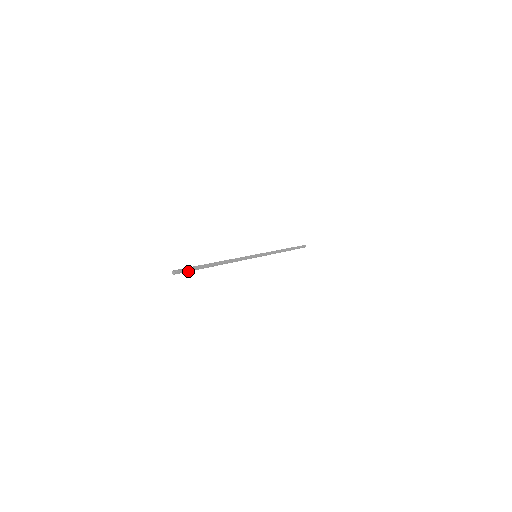
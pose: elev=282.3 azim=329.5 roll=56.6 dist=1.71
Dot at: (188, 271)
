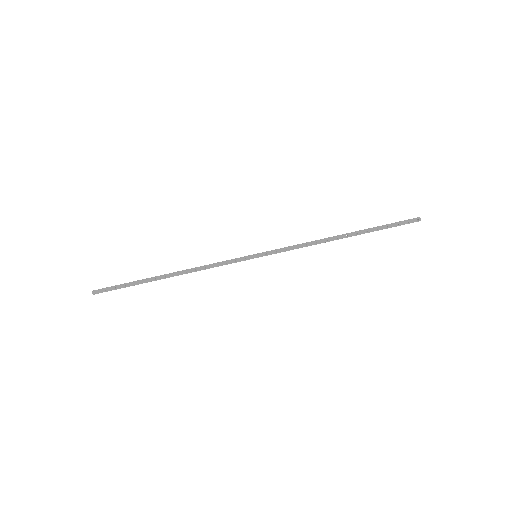
Dot at: (116, 288)
